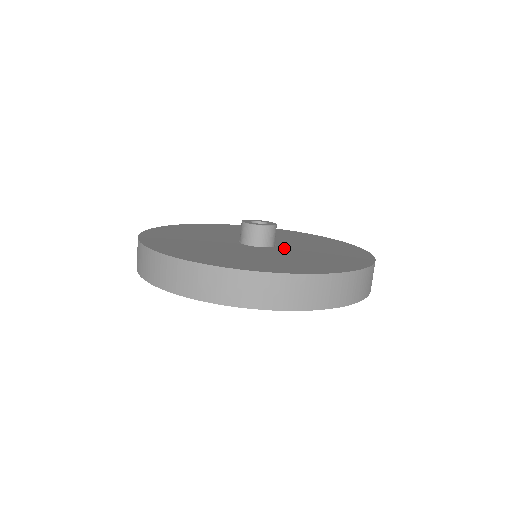
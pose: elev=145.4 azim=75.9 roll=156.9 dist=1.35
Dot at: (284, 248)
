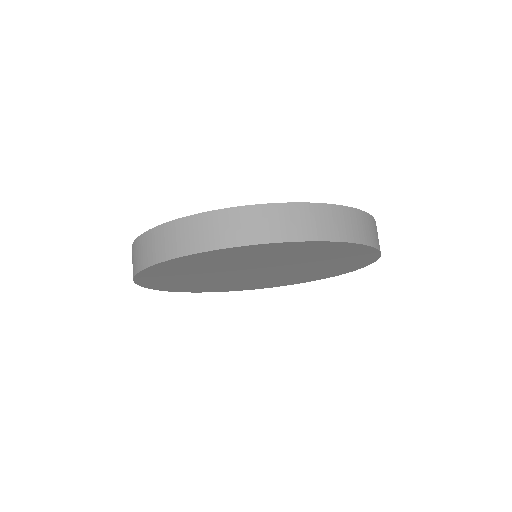
Dot at: occluded
